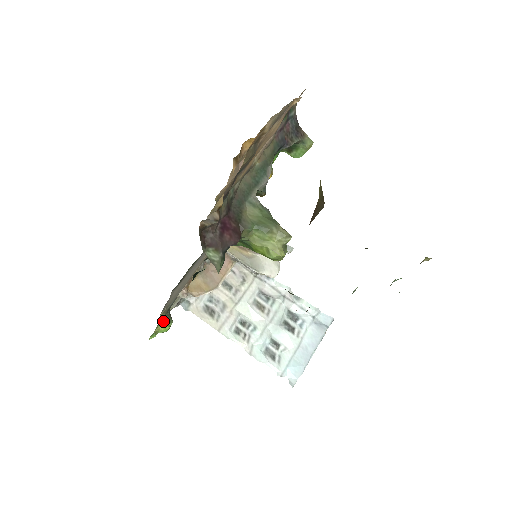
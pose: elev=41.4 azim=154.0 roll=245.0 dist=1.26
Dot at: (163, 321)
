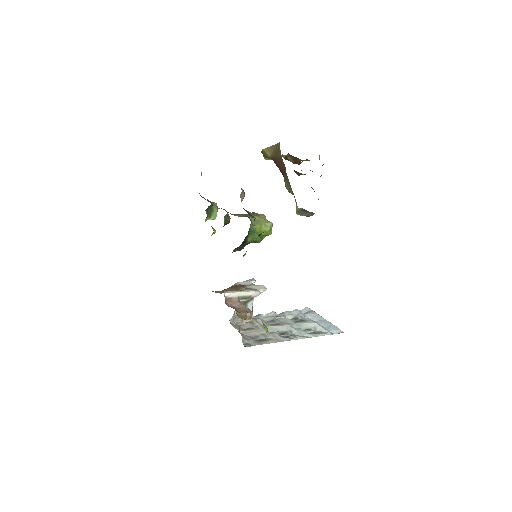
Dot at: occluded
